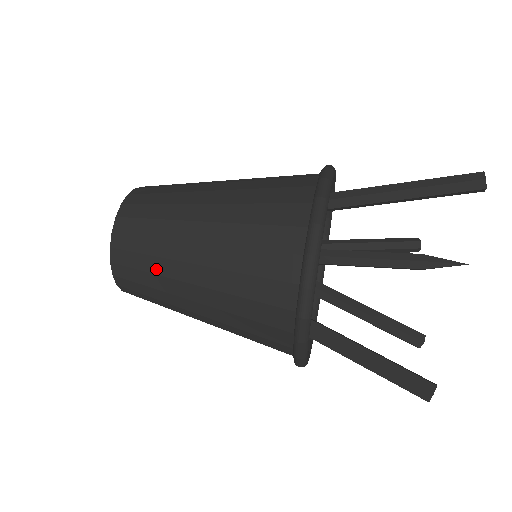
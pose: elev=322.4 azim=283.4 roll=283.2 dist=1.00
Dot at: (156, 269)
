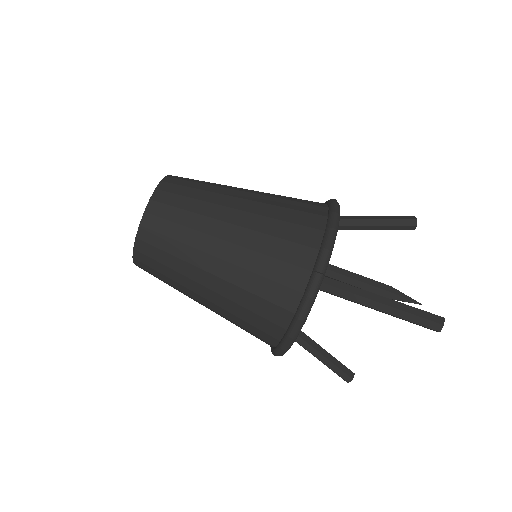
Dot at: (173, 287)
